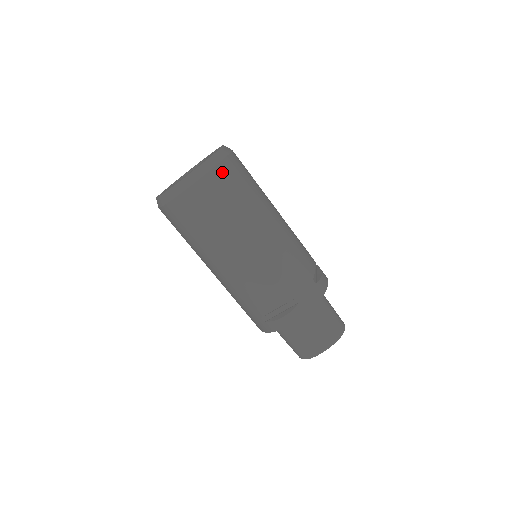
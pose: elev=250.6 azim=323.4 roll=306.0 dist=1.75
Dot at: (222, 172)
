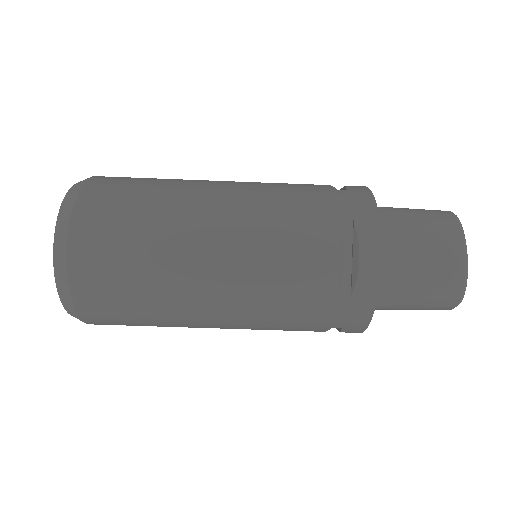
Dot at: (95, 187)
